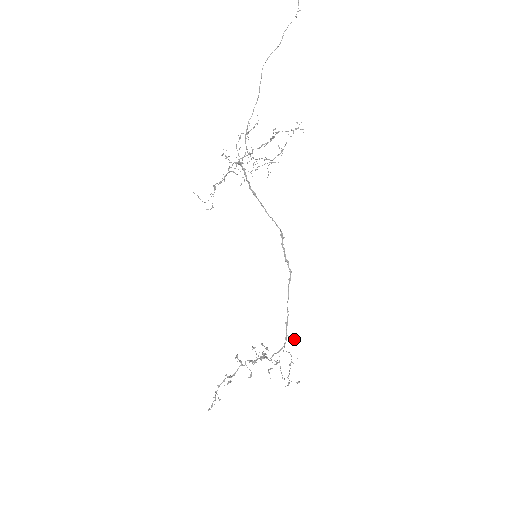
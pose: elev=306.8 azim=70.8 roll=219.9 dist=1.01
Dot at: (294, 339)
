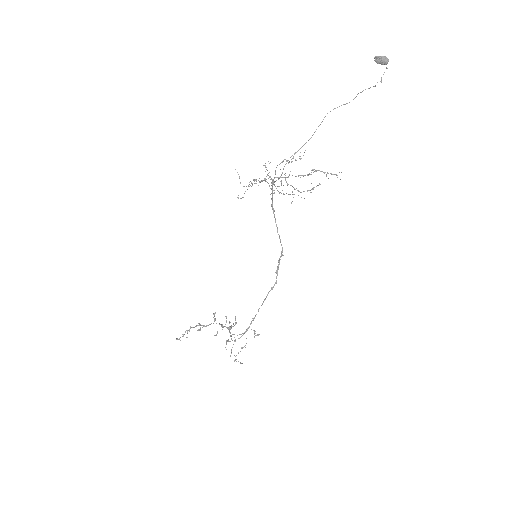
Dot at: (254, 332)
